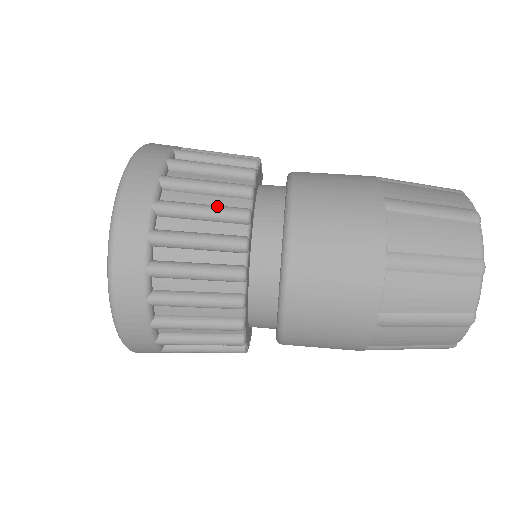
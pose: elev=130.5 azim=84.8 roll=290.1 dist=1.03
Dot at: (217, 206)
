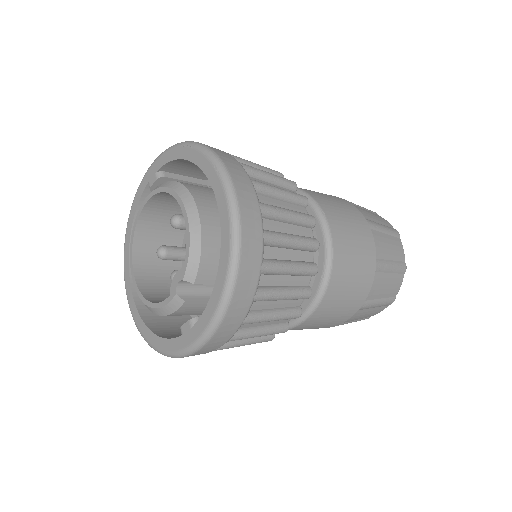
Dot at: (275, 175)
